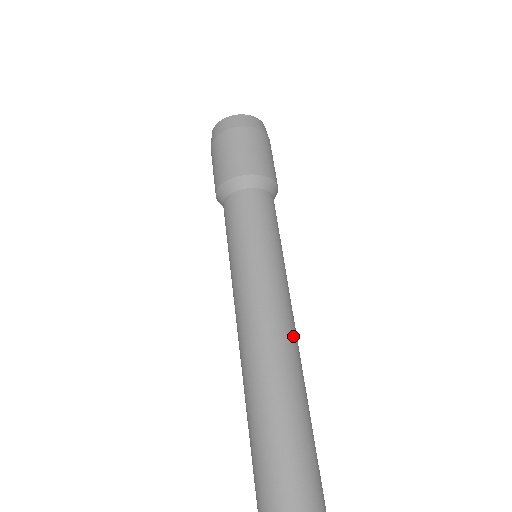
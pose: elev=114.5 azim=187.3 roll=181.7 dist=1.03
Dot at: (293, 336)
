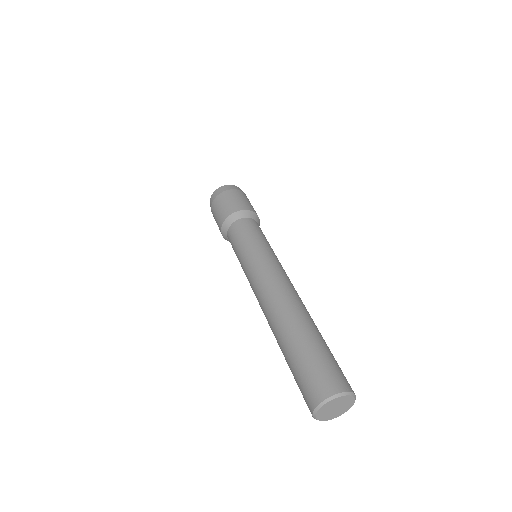
Dot at: (287, 283)
